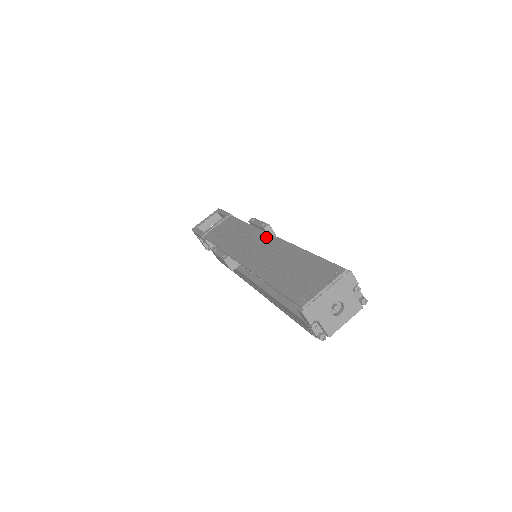
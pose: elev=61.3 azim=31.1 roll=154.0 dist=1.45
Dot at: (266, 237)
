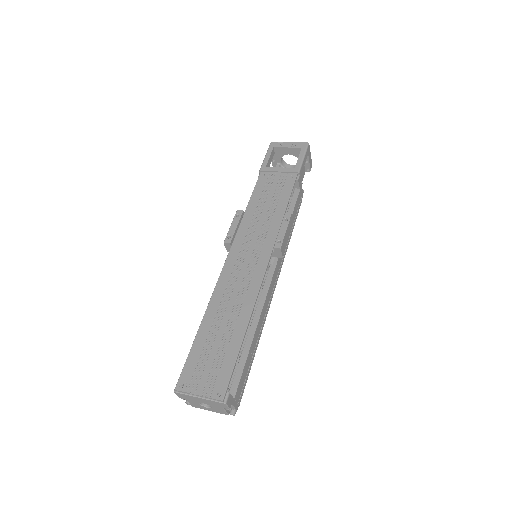
Dot at: (262, 262)
